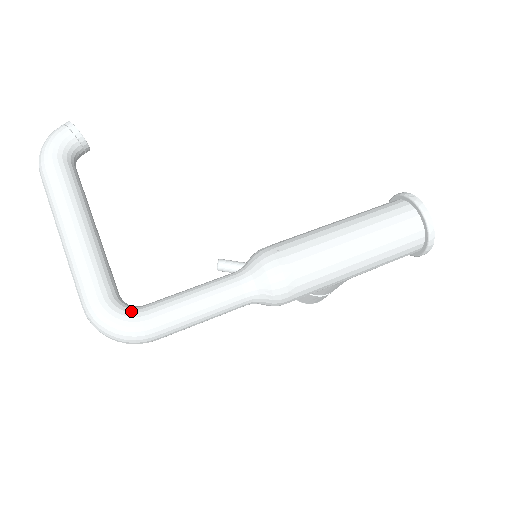
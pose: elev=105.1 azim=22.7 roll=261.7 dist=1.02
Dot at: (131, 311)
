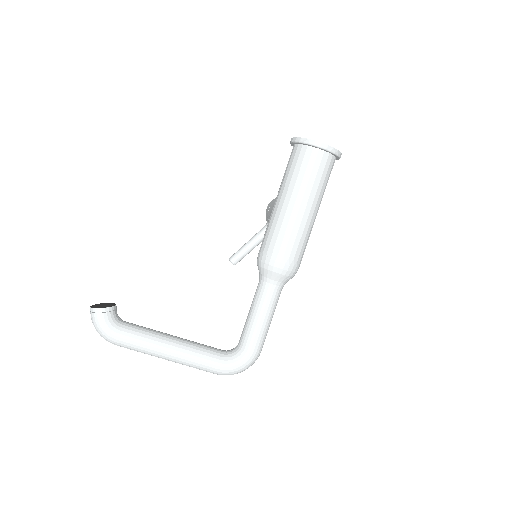
Dot at: (239, 354)
